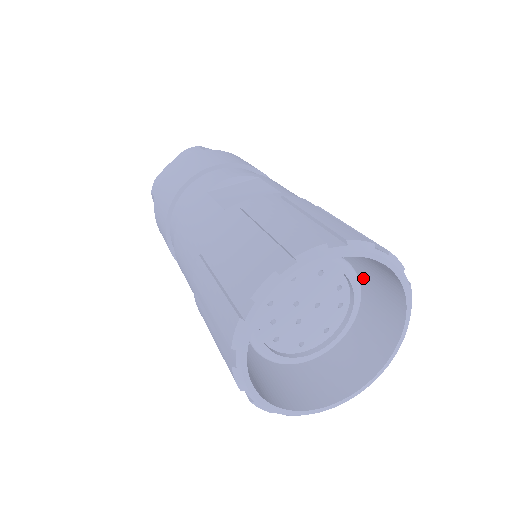
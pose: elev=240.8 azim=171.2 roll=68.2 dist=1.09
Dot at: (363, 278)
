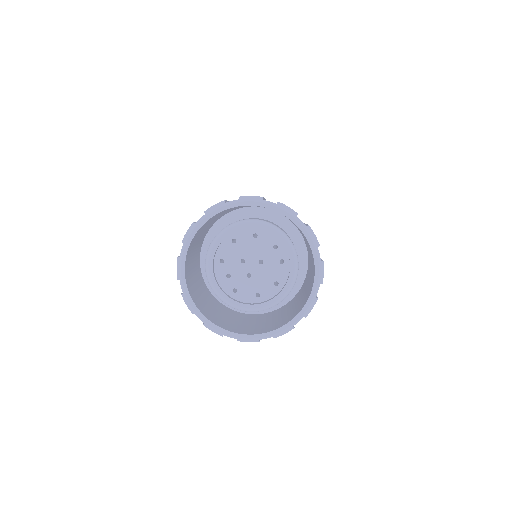
Dot at: occluded
